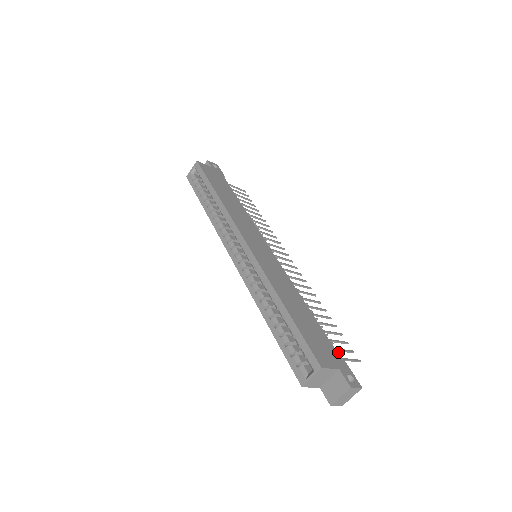
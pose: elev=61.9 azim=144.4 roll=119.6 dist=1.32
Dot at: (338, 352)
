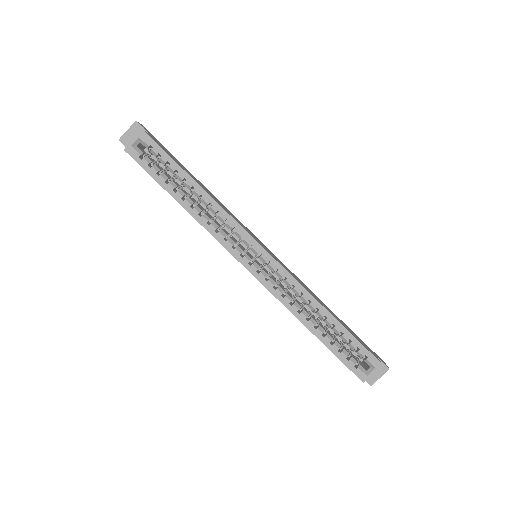
Dot at: occluded
